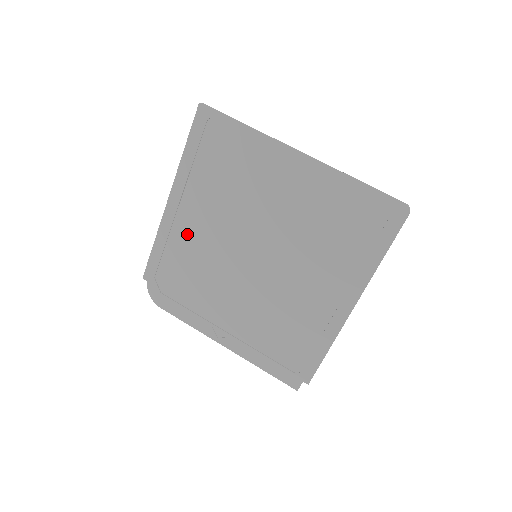
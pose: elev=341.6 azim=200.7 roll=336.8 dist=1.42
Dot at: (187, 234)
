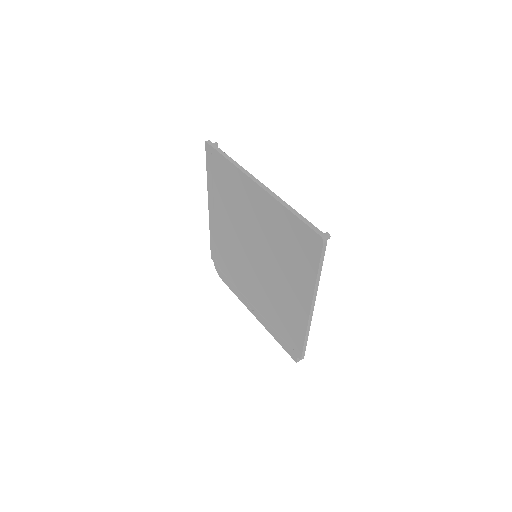
Dot at: (222, 233)
